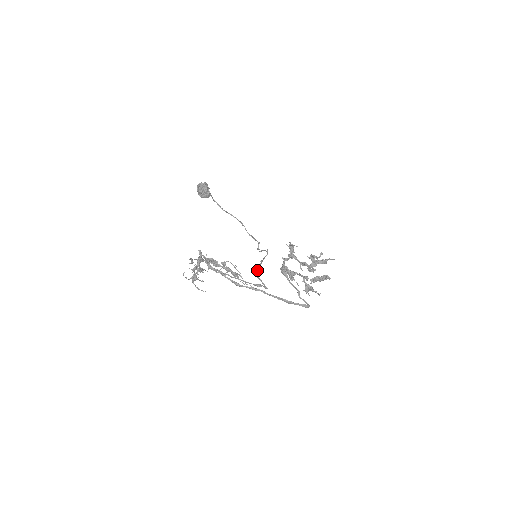
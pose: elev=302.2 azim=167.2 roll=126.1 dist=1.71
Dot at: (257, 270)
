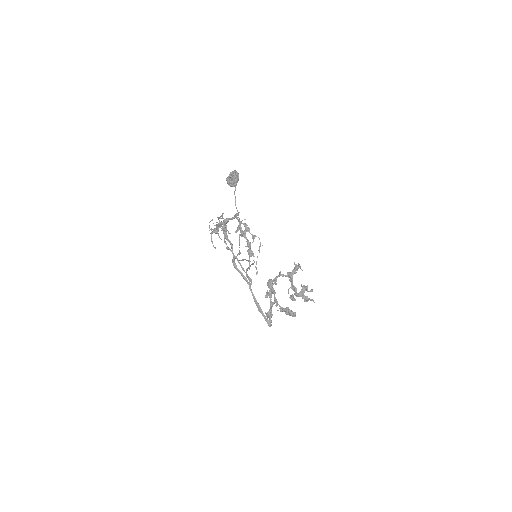
Dot at: occluded
